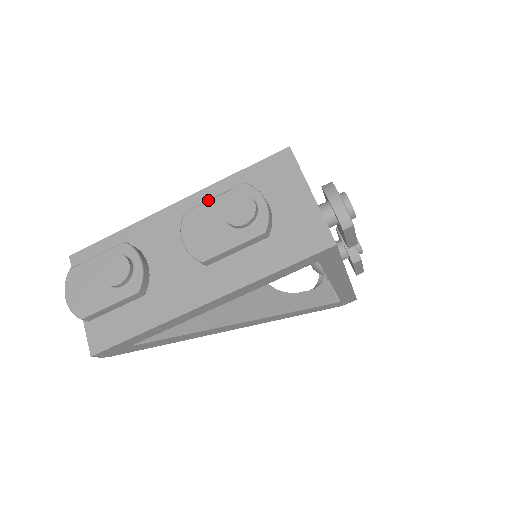
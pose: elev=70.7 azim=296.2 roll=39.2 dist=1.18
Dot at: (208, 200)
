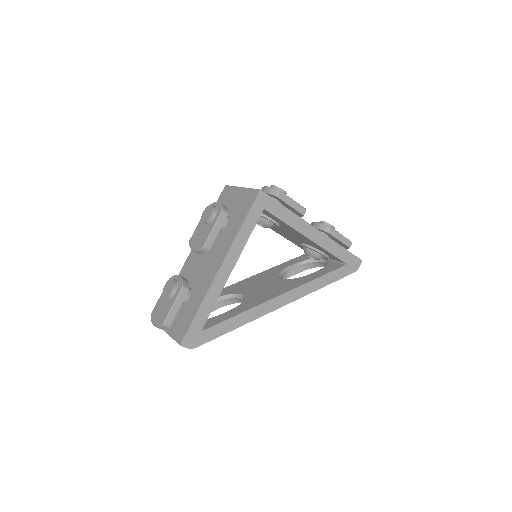
Dot at: (196, 227)
